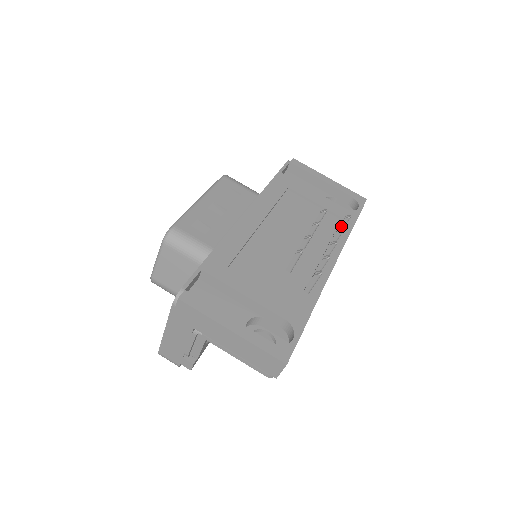
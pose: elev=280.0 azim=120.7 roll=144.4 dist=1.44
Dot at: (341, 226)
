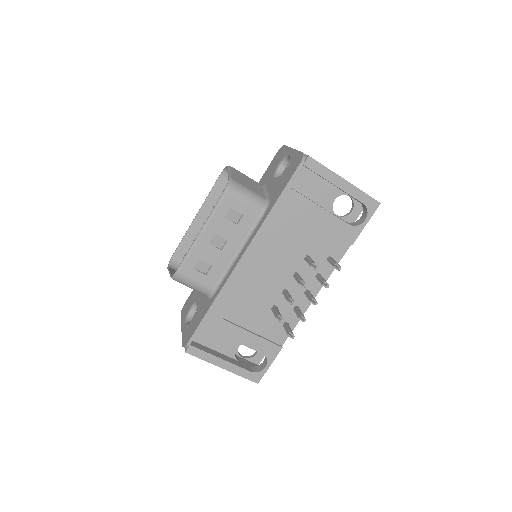
Dot at: (332, 265)
